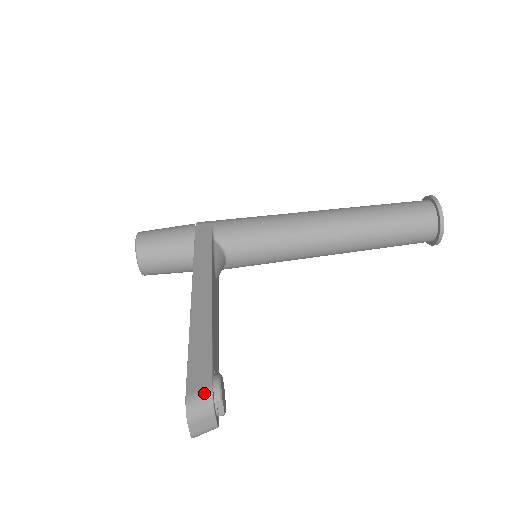
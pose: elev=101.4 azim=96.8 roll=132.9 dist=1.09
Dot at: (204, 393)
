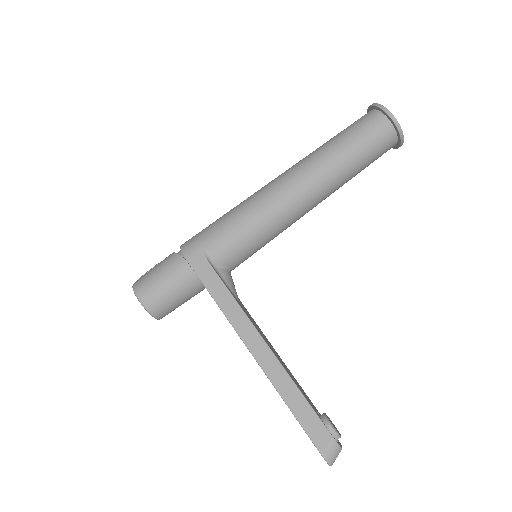
Dot at: (332, 446)
